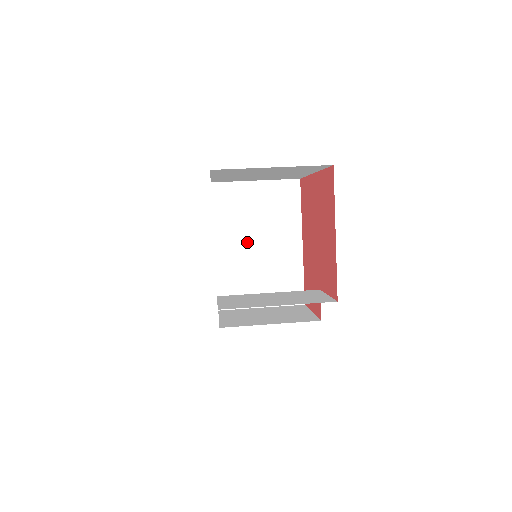
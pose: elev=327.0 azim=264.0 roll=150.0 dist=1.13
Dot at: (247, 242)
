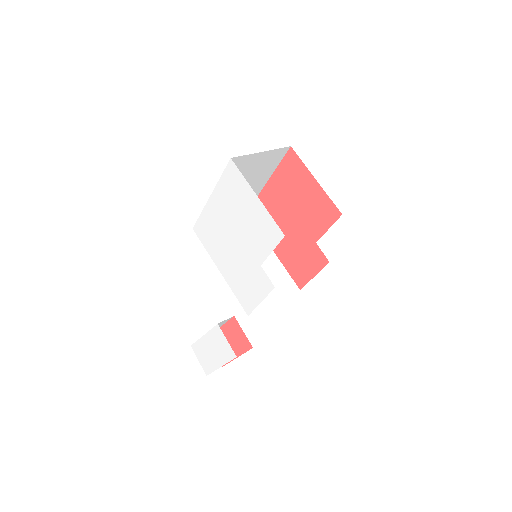
Dot at: occluded
